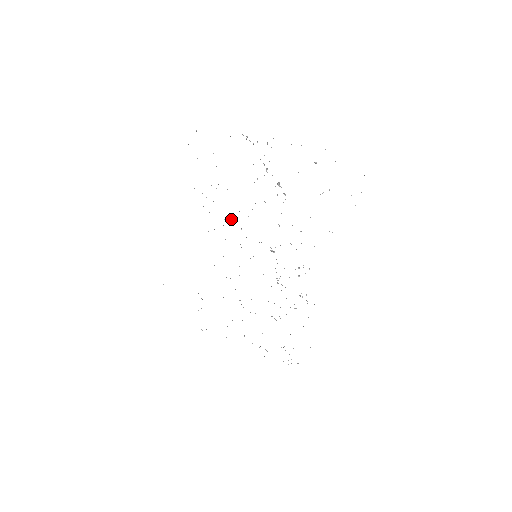
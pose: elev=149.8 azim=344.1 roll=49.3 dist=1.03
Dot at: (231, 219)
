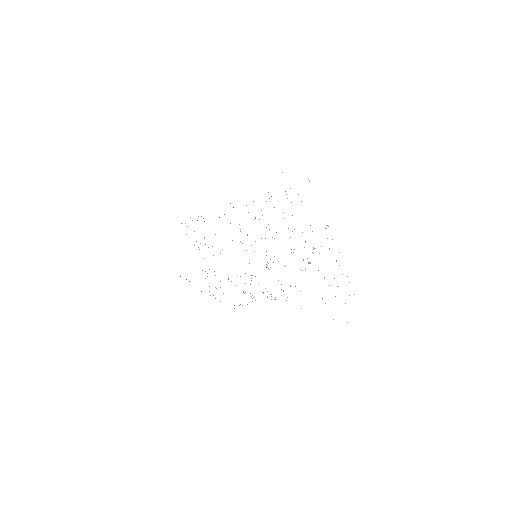
Dot at: occluded
